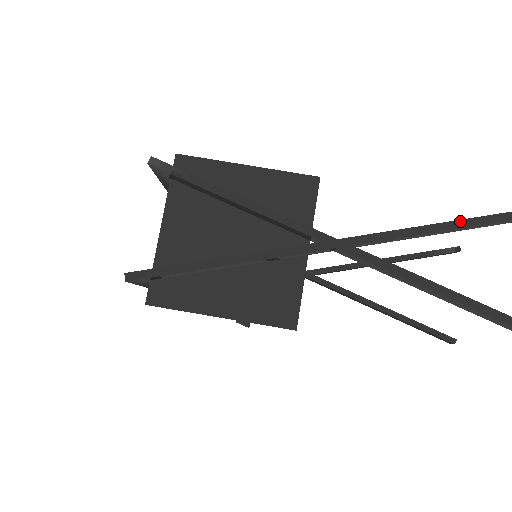
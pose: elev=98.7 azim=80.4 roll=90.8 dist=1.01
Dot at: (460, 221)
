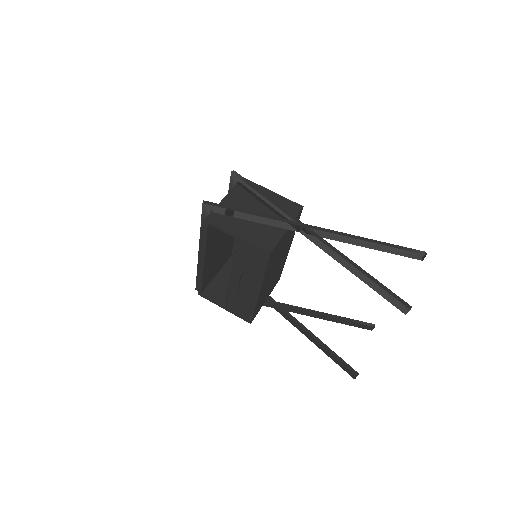
Dot at: (361, 237)
